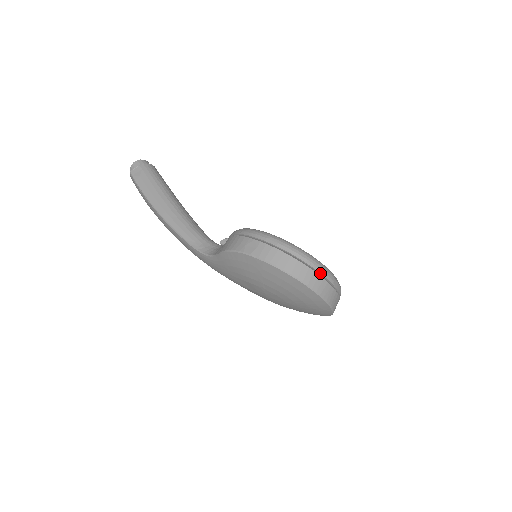
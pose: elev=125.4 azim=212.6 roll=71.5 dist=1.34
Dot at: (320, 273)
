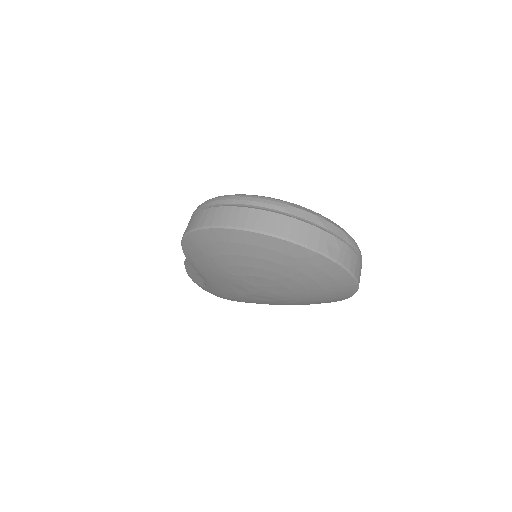
Dot at: (252, 205)
